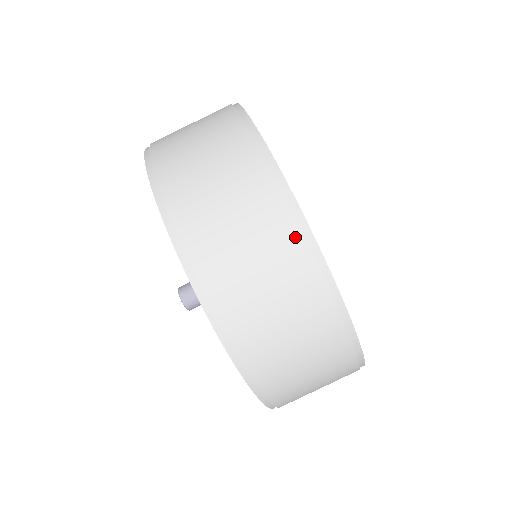
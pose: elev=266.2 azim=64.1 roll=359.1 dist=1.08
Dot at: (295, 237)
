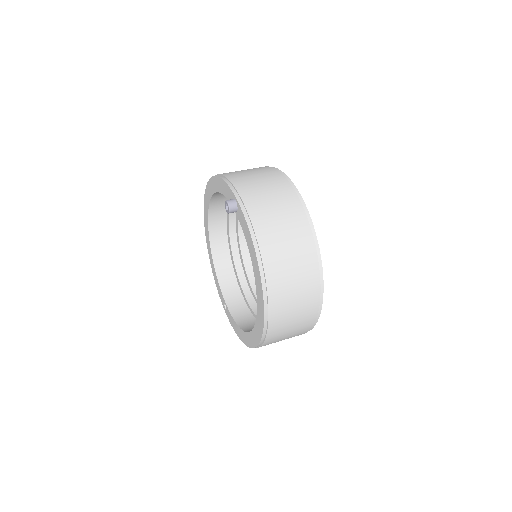
Dot at: (287, 185)
